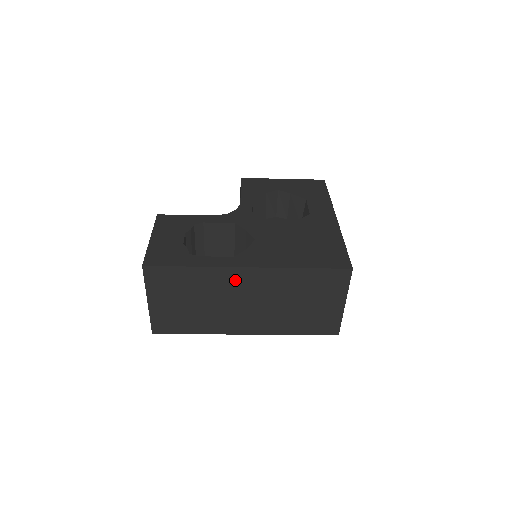
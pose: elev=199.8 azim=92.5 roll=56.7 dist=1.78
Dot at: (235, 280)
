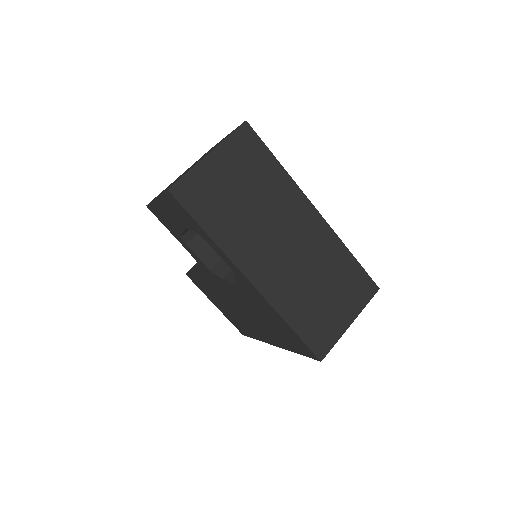
Dot at: (297, 211)
